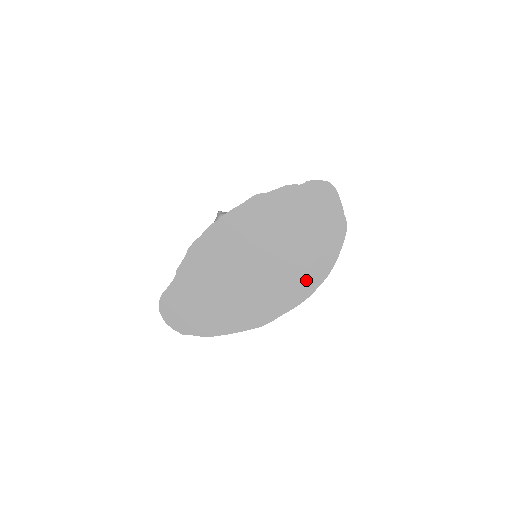
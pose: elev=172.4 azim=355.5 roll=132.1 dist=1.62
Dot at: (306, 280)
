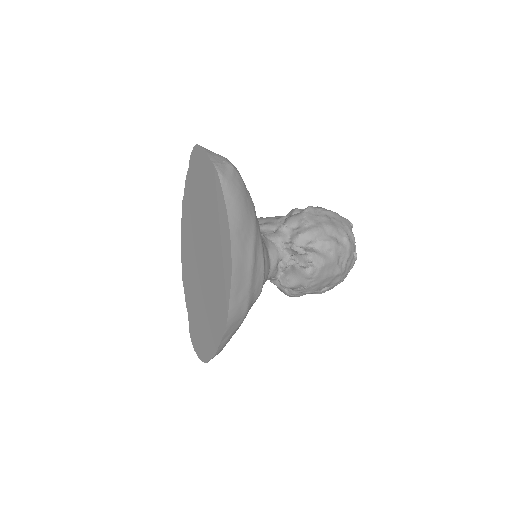
Dot at: (223, 250)
